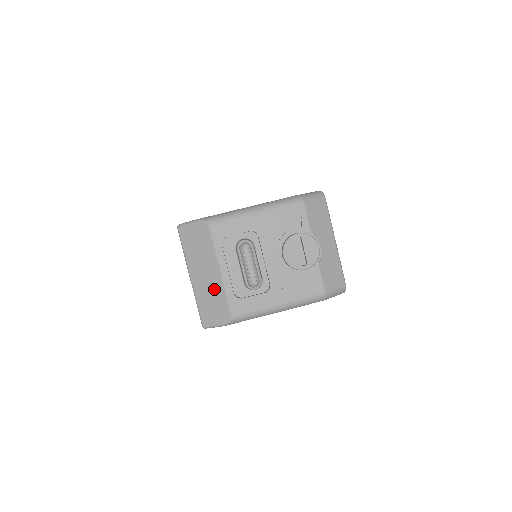
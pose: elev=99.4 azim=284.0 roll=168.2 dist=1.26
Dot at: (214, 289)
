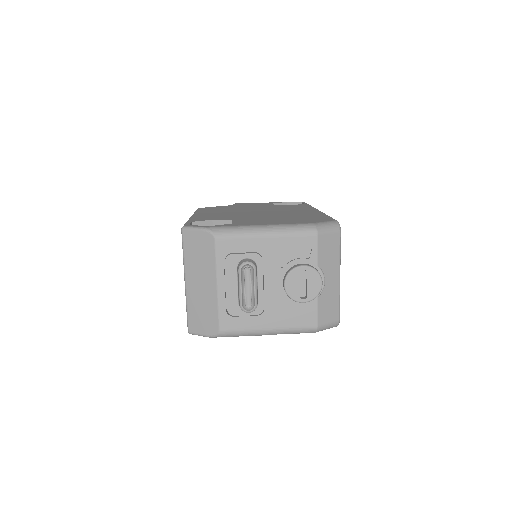
Dot at: (207, 301)
